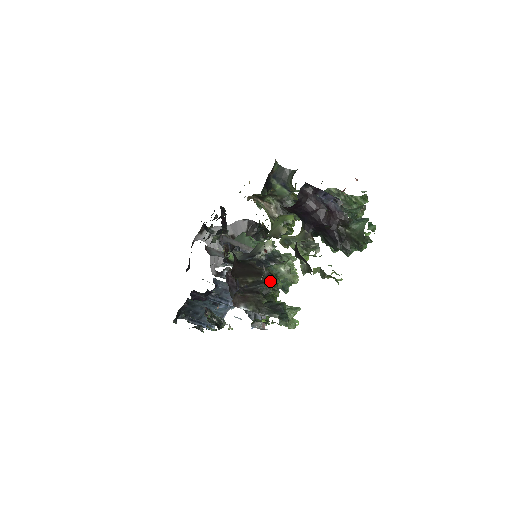
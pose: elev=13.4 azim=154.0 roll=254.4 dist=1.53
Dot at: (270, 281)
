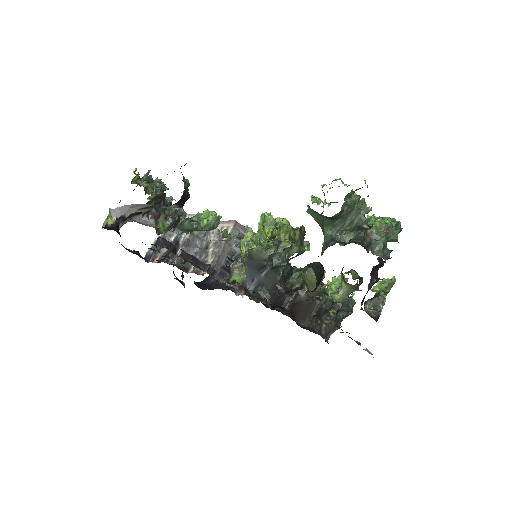
Dot at: occluded
